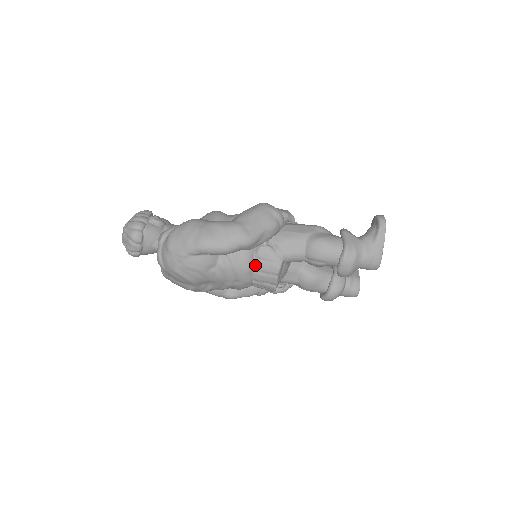
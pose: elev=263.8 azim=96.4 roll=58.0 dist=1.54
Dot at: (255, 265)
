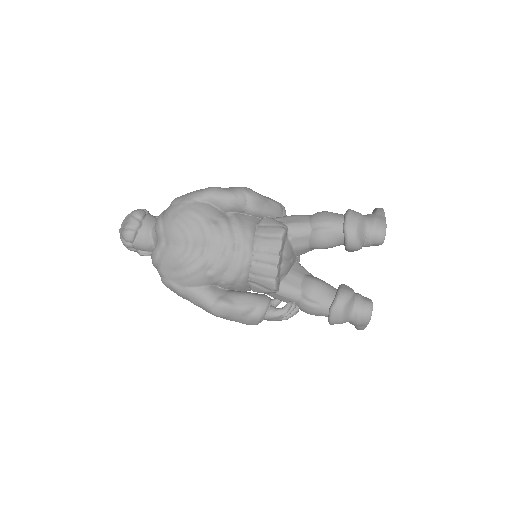
Dot at: (258, 230)
